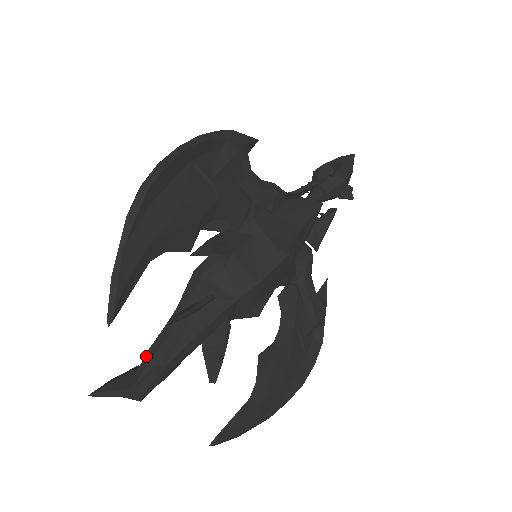
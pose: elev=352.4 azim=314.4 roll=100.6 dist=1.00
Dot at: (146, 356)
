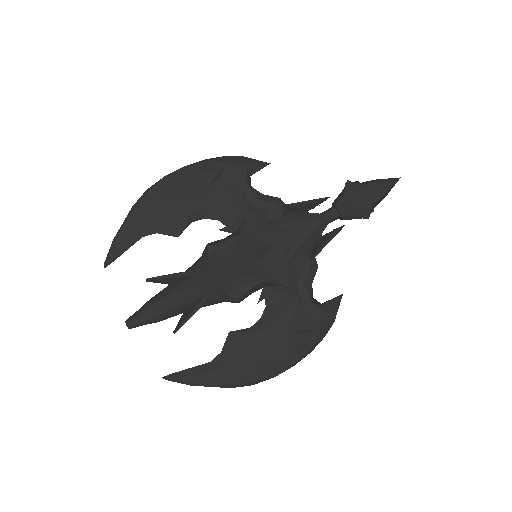
Dot at: (145, 303)
